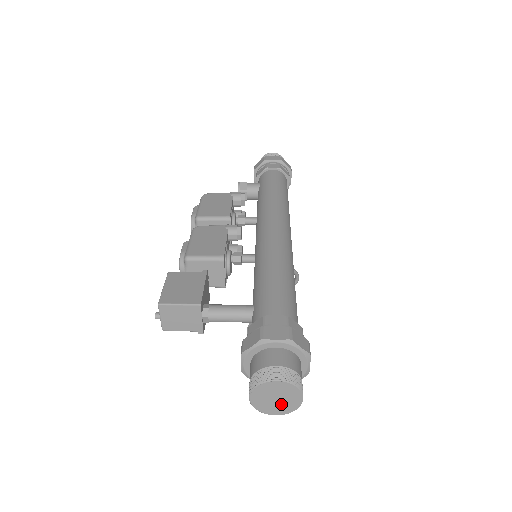
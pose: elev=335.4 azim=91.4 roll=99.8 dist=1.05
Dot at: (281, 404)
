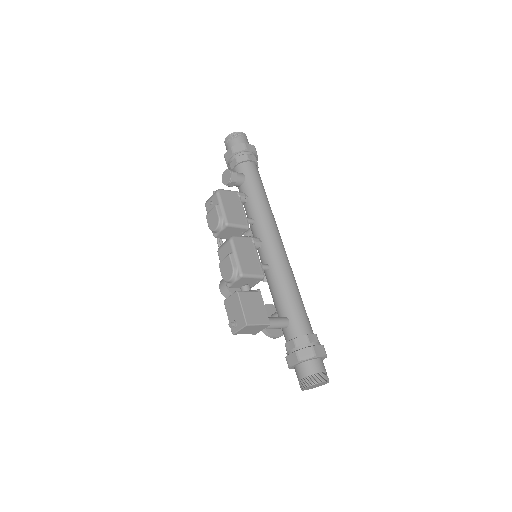
Dot at: (314, 387)
